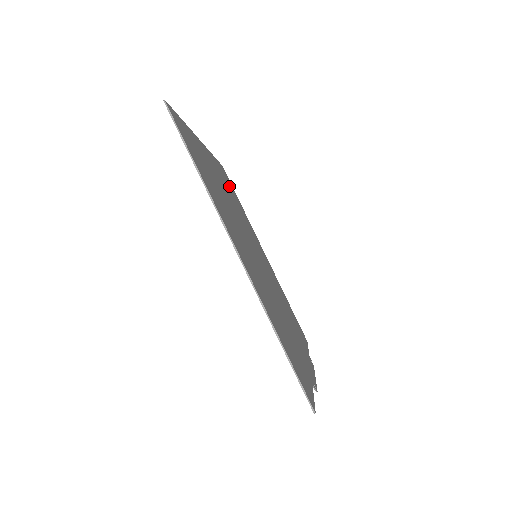
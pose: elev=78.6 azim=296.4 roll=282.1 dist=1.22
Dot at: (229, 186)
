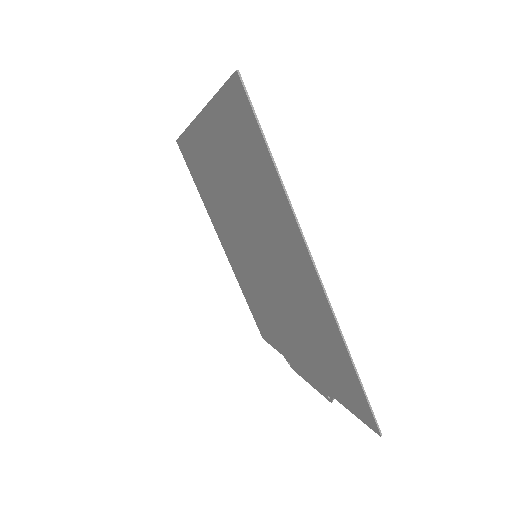
Dot at: (198, 168)
